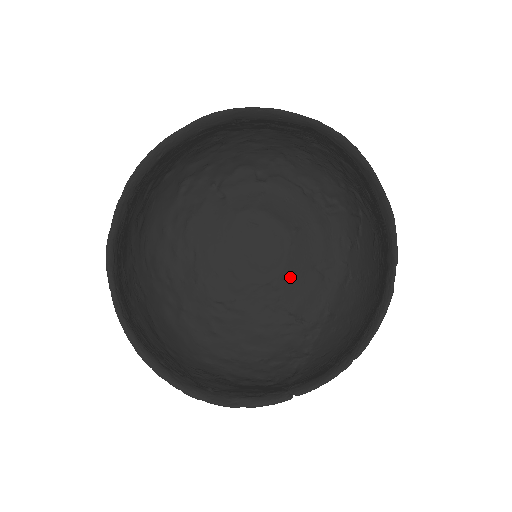
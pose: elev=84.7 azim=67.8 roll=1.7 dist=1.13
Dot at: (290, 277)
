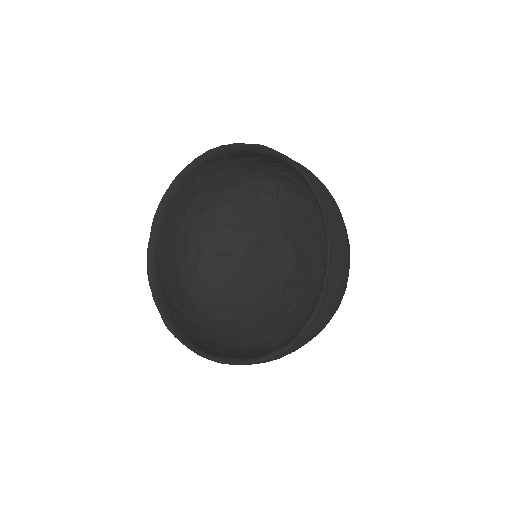
Dot at: (302, 252)
